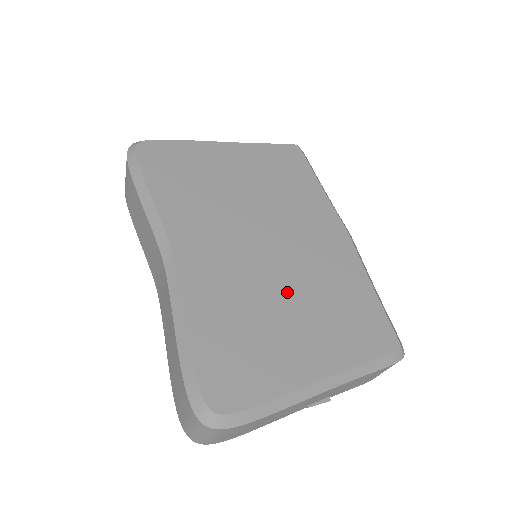
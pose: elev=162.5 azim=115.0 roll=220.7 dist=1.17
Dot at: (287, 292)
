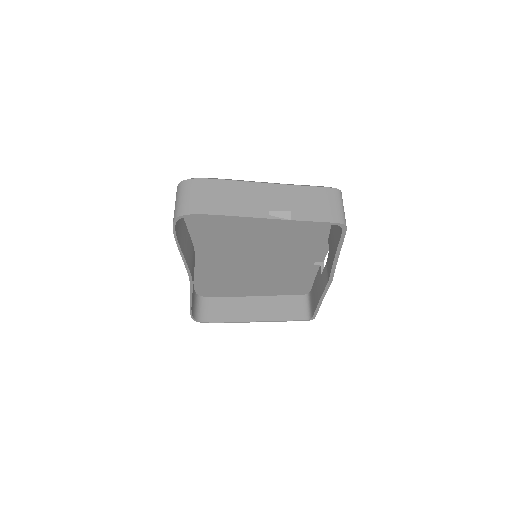
Dot at: occluded
